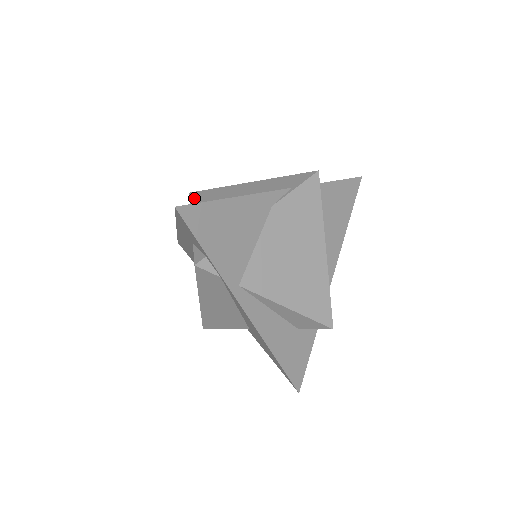
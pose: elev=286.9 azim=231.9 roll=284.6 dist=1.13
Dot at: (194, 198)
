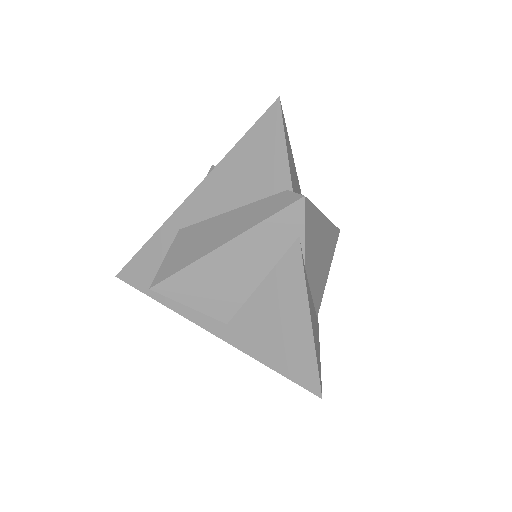
Dot at: (174, 295)
